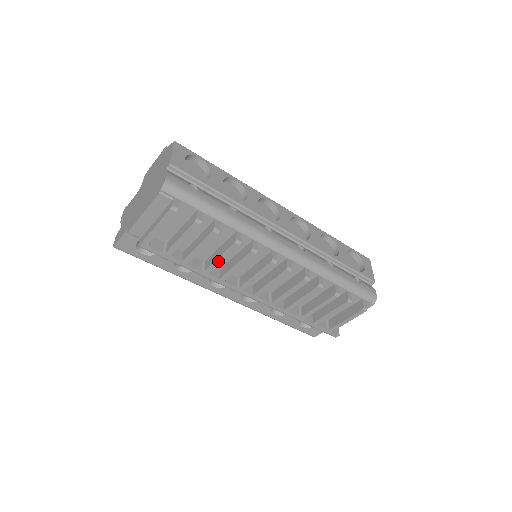
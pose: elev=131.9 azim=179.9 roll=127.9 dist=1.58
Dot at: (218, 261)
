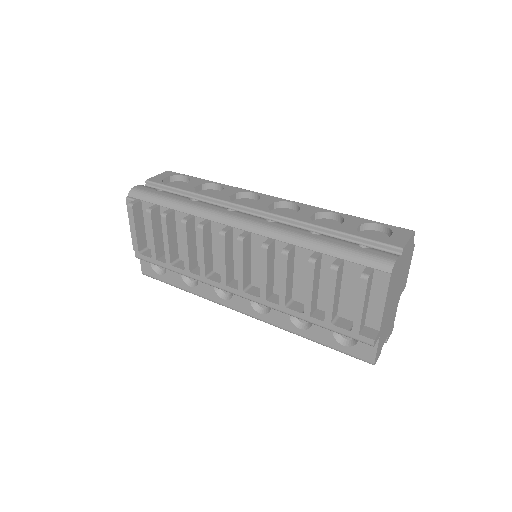
Dot at: (186, 252)
